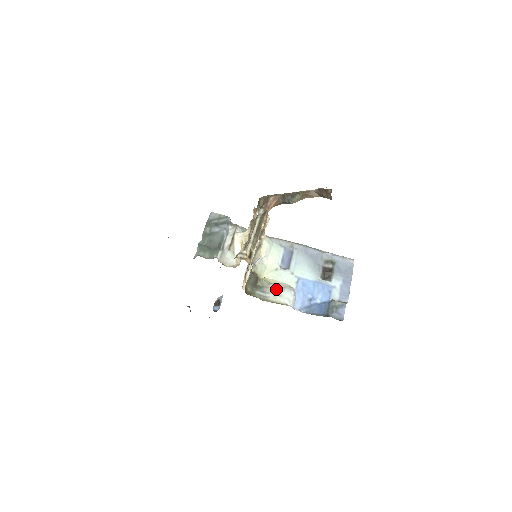
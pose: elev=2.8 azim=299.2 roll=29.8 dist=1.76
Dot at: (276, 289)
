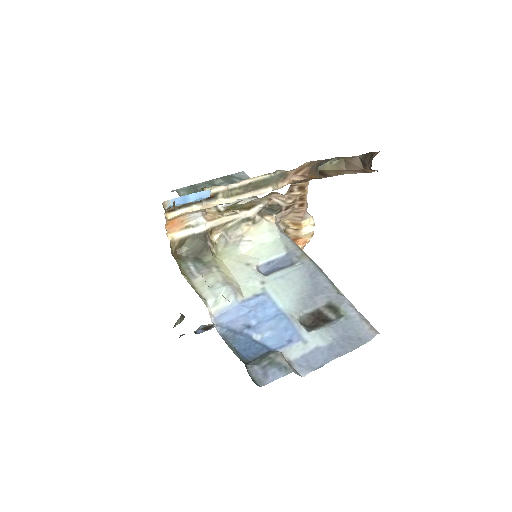
Dot at: (216, 277)
